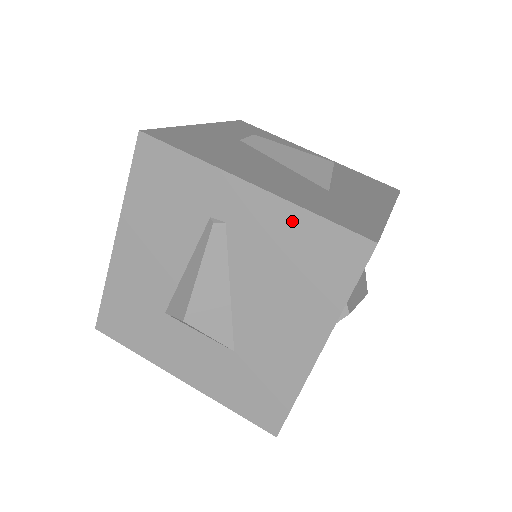
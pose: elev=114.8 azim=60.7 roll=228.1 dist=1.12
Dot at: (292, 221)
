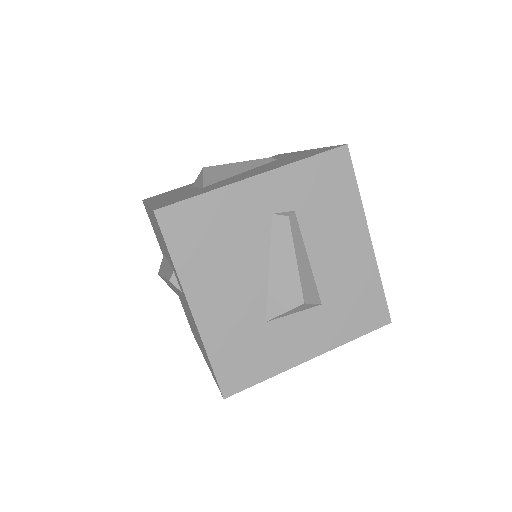
Dot at: (311, 151)
